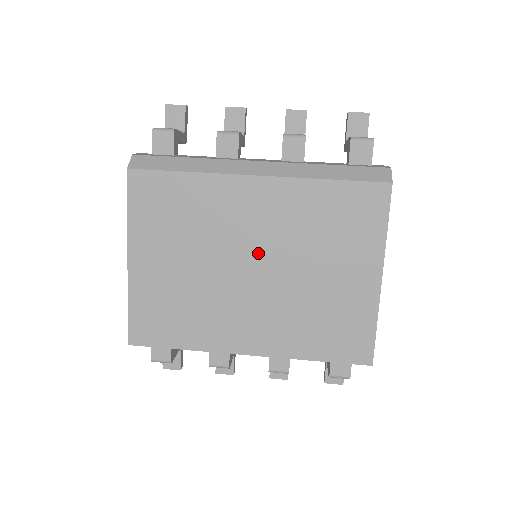
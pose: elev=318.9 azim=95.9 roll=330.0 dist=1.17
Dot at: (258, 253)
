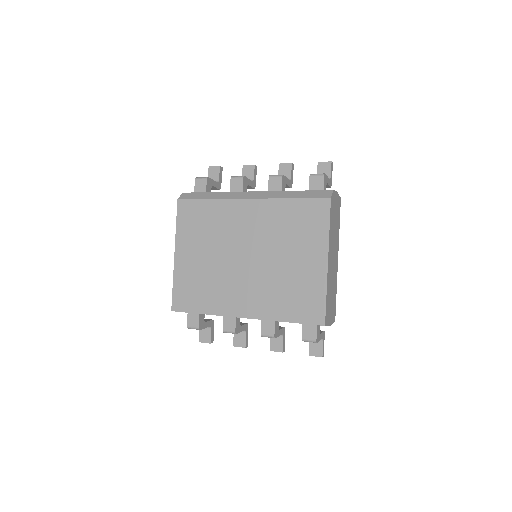
Dot at: (250, 247)
